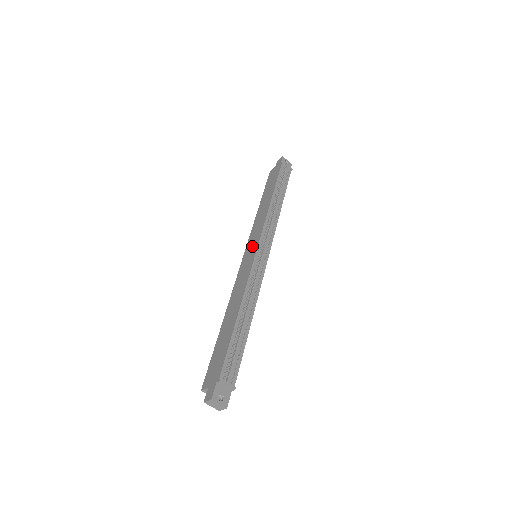
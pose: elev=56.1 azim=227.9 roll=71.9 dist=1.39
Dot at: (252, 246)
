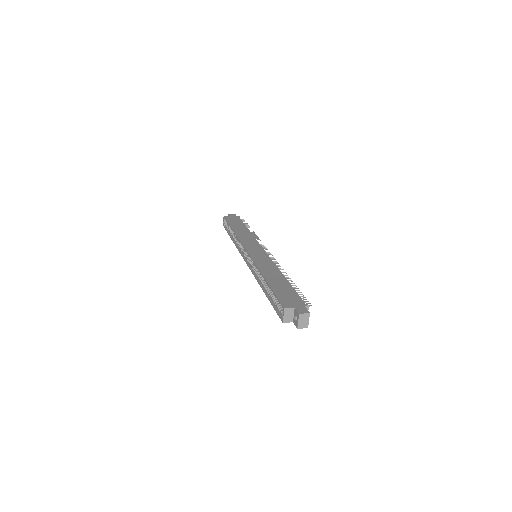
Dot at: (255, 248)
